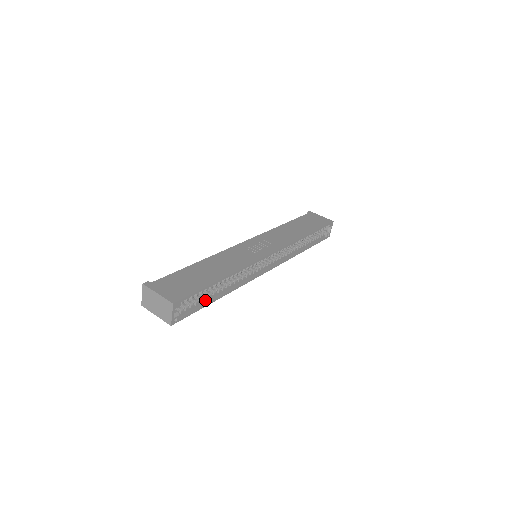
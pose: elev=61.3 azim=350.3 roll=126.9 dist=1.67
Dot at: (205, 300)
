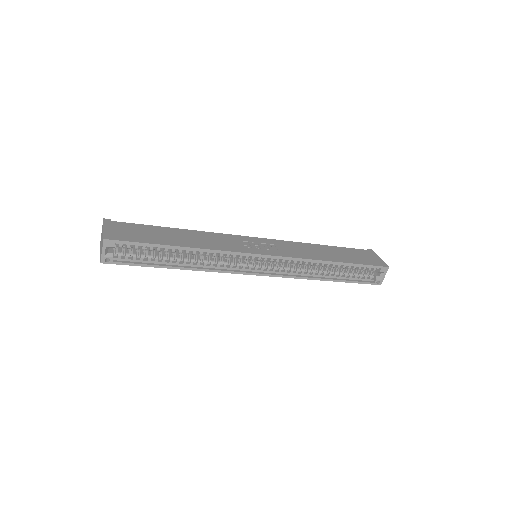
Dot at: (155, 261)
